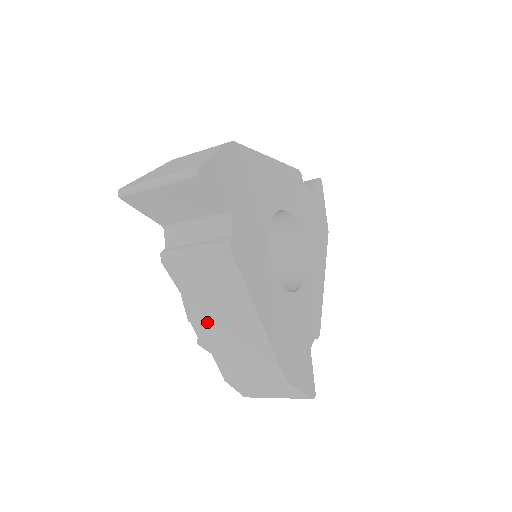
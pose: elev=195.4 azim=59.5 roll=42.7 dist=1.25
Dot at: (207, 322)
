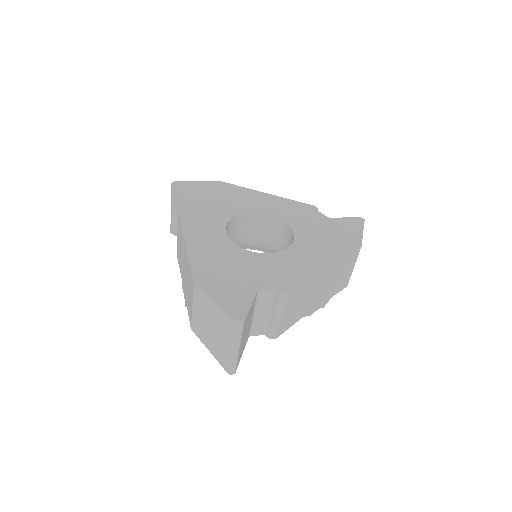
Dot at: (183, 279)
